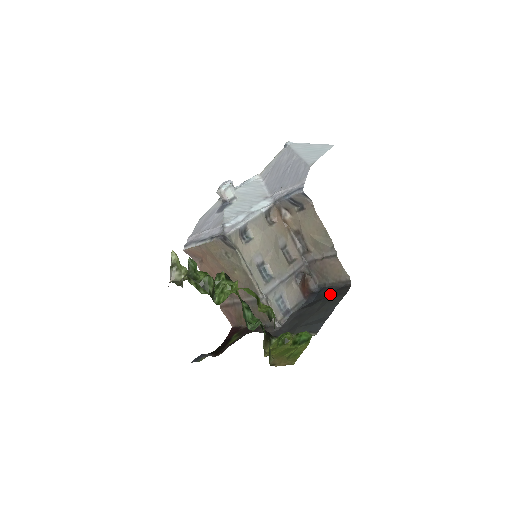
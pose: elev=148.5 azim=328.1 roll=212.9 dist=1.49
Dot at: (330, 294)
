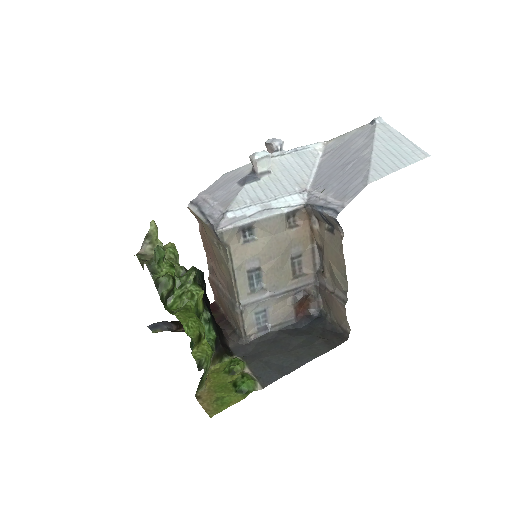
Dot at: (321, 333)
